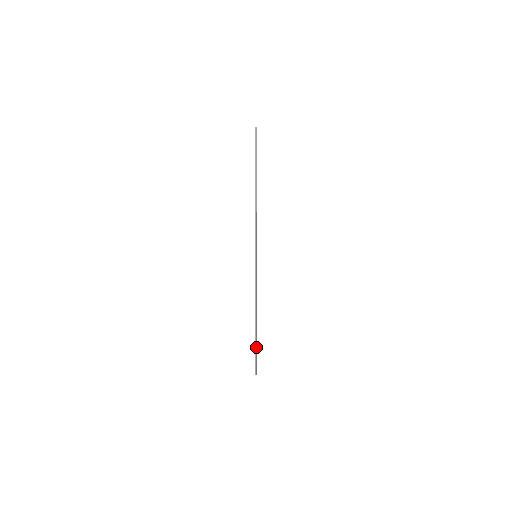
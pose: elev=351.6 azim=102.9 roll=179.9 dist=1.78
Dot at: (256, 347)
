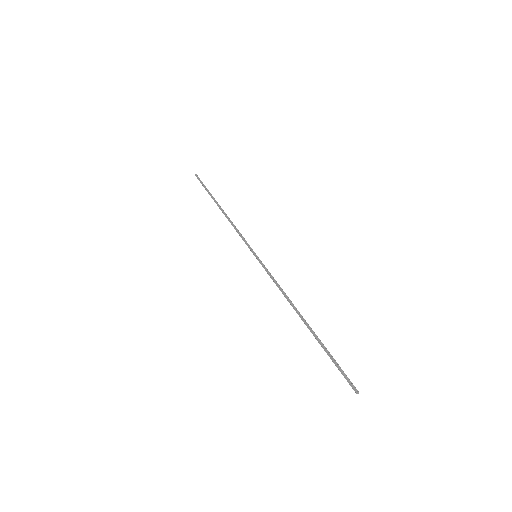
Dot at: (328, 352)
